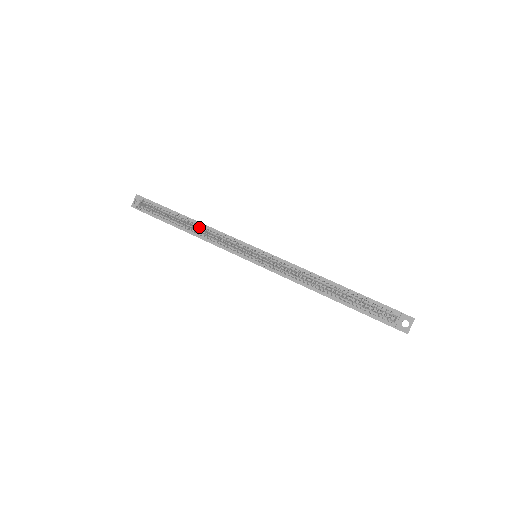
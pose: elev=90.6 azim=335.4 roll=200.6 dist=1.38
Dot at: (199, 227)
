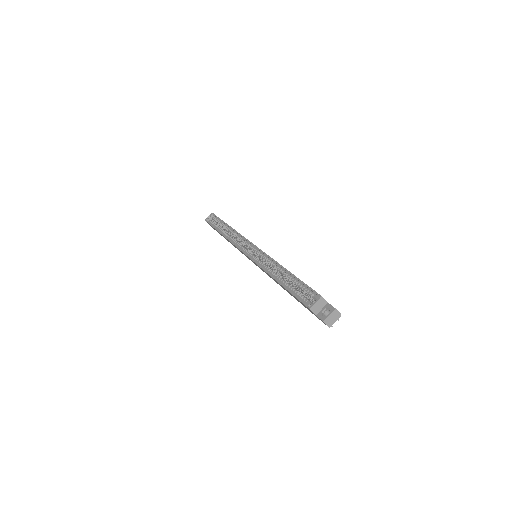
Dot at: (231, 231)
